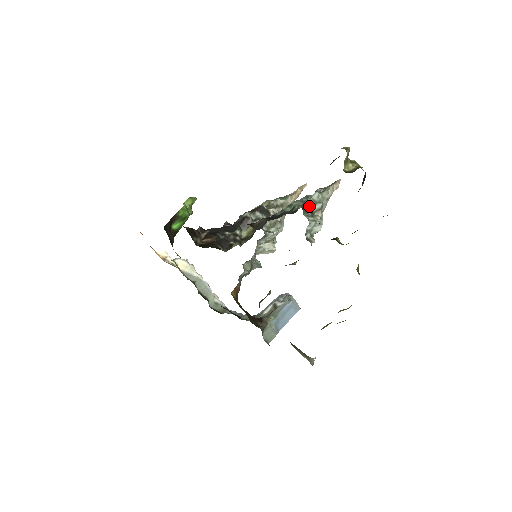
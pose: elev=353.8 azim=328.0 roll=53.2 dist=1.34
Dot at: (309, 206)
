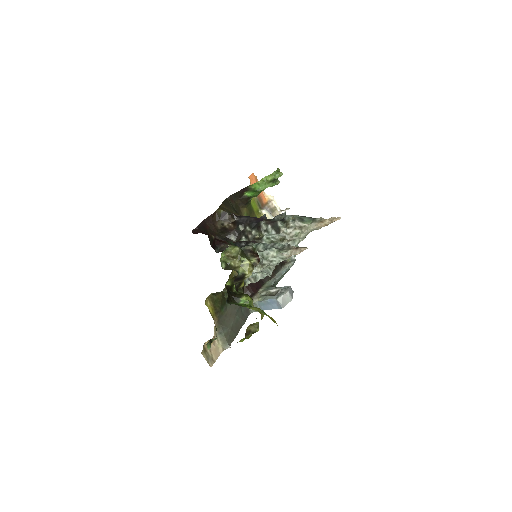
Dot at: occluded
